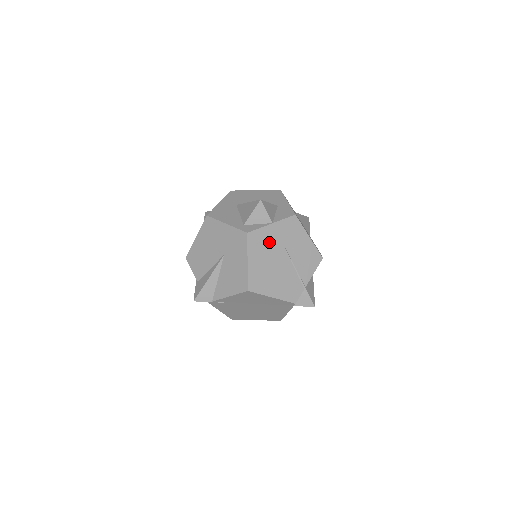
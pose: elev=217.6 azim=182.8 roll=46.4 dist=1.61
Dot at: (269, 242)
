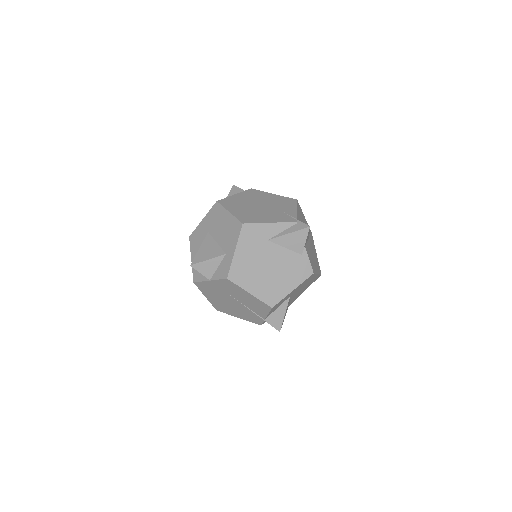
Dot at: (215, 290)
